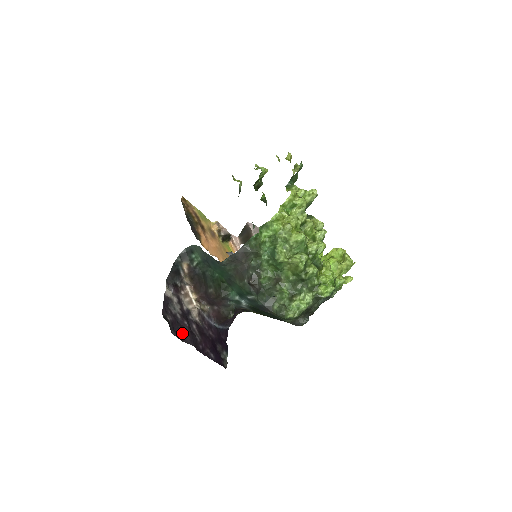
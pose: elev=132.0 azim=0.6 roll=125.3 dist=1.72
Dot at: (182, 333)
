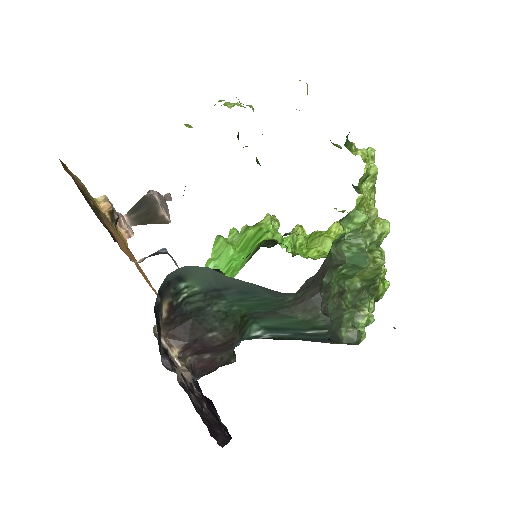
Dot at: (214, 432)
